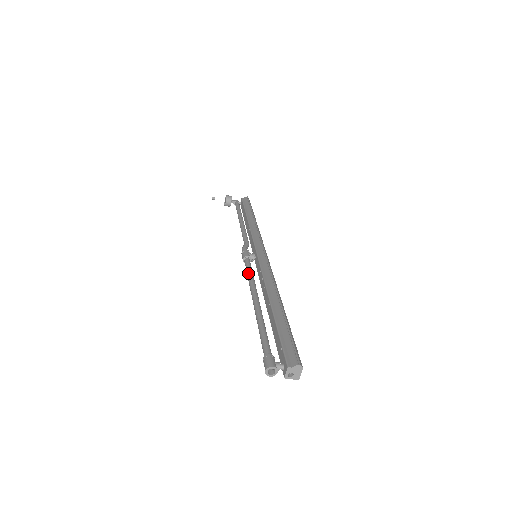
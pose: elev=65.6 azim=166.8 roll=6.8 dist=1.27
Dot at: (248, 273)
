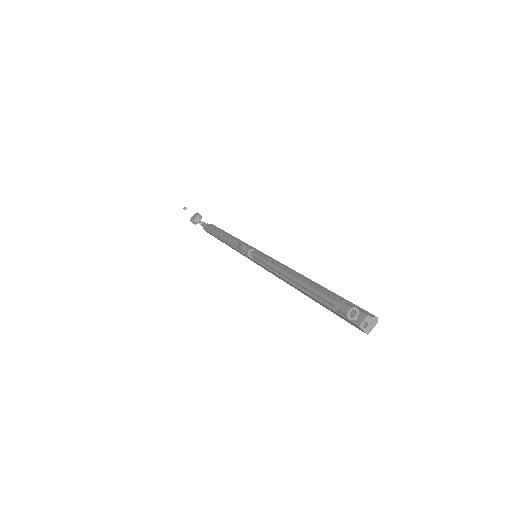
Dot at: (265, 258)
